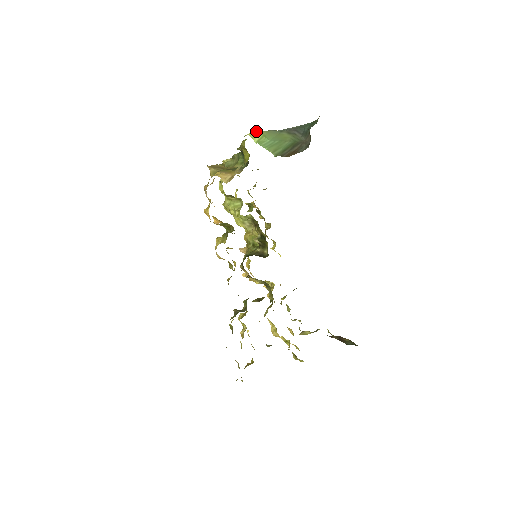
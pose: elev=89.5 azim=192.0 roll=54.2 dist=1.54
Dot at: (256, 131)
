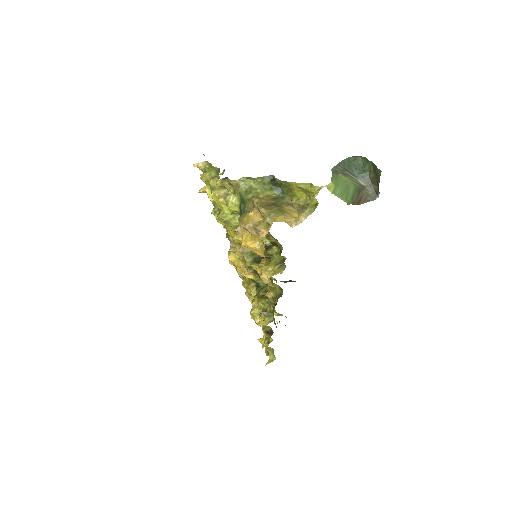
Dot at: (331, 182)
